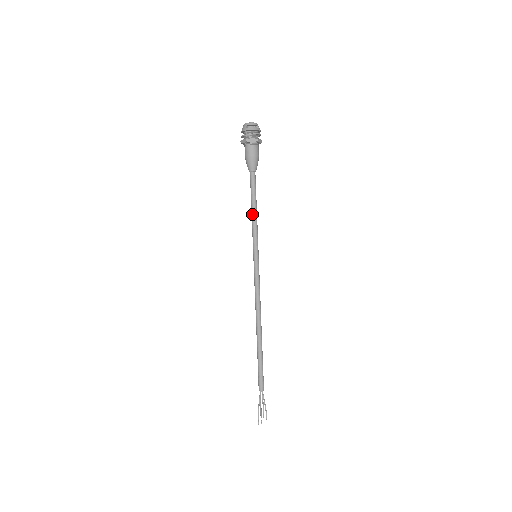
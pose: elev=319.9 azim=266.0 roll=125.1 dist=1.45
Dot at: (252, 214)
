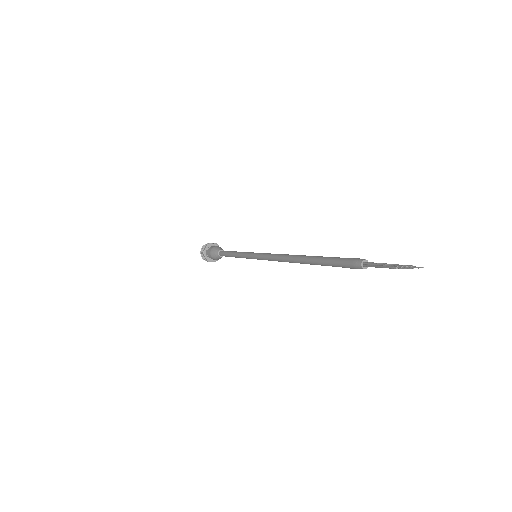
Dot at: (234, 253)
